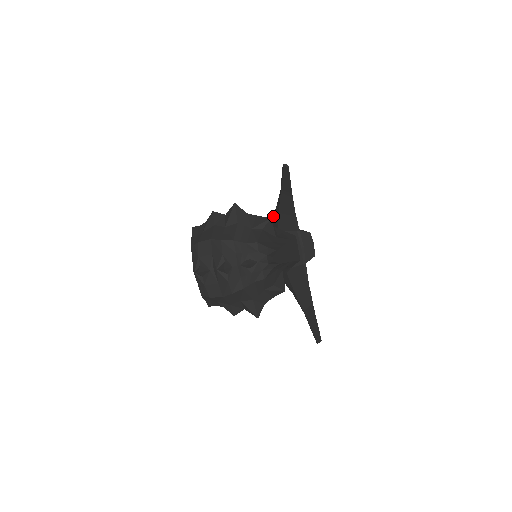
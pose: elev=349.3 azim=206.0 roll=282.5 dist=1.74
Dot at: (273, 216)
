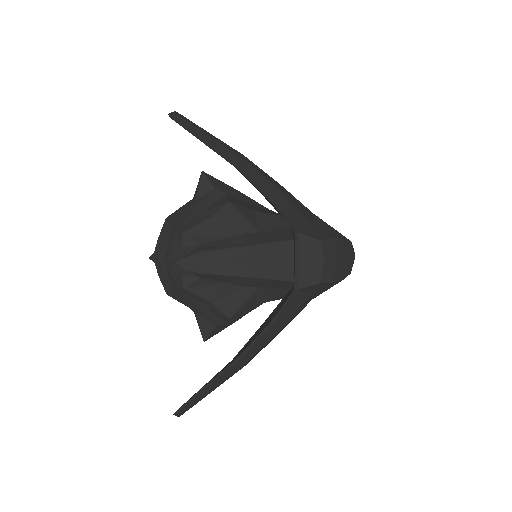
Dot at: occluded
